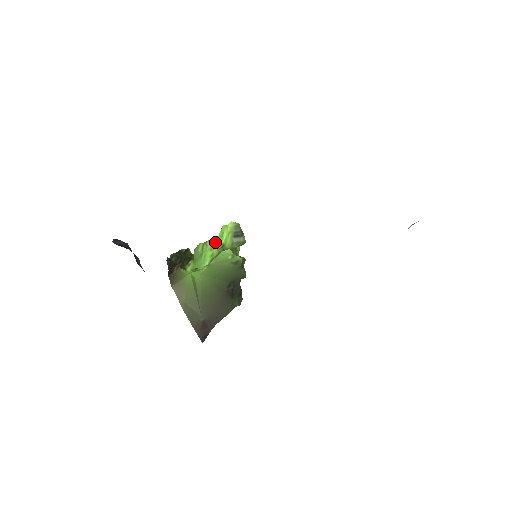
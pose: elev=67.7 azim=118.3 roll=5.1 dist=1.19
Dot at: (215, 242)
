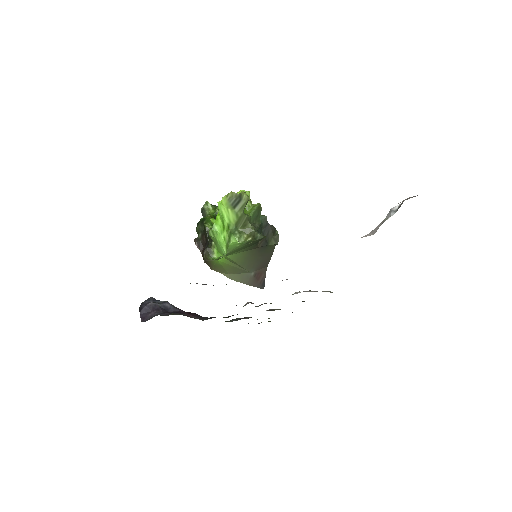
Dot at: (221, 223)
